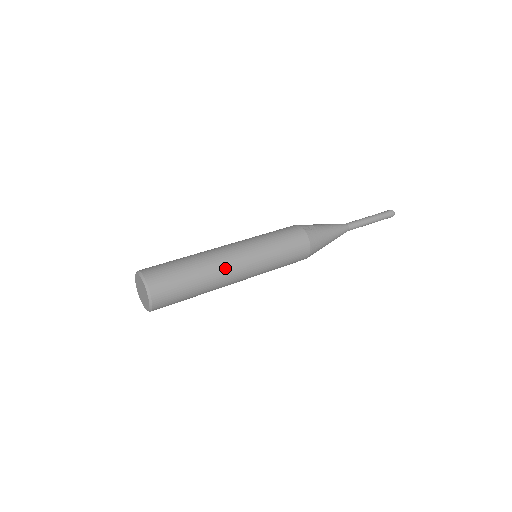
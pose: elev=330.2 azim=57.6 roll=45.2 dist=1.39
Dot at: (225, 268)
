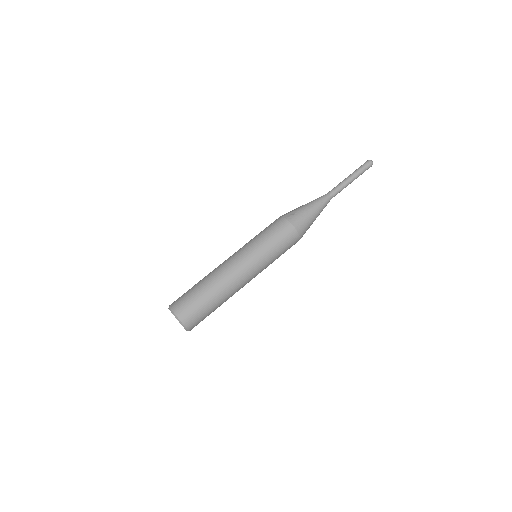
Dot at: (228, 277)
